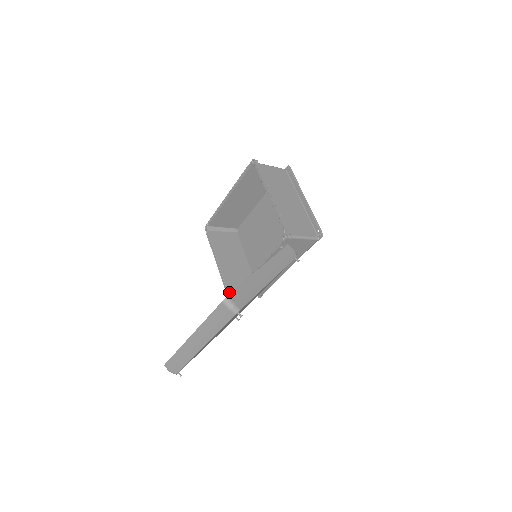
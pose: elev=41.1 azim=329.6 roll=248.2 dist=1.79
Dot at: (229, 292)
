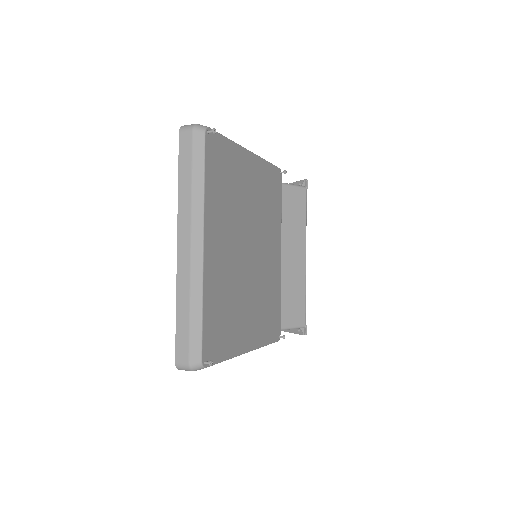
Dot at: occluded
